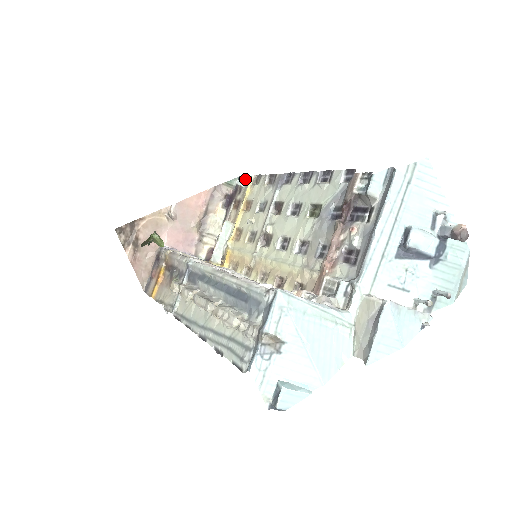
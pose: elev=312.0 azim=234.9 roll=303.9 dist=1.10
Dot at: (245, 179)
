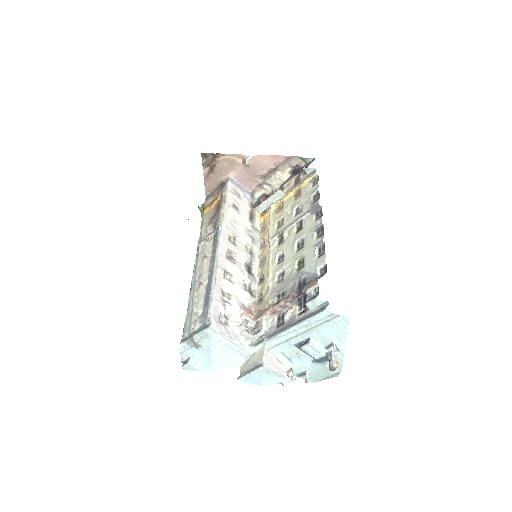
Dot at: (312, 169)
